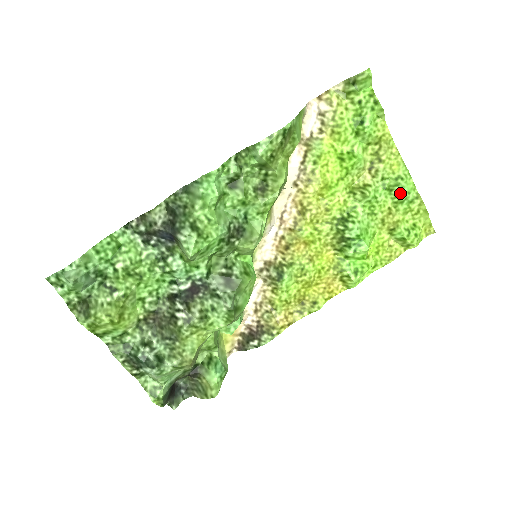
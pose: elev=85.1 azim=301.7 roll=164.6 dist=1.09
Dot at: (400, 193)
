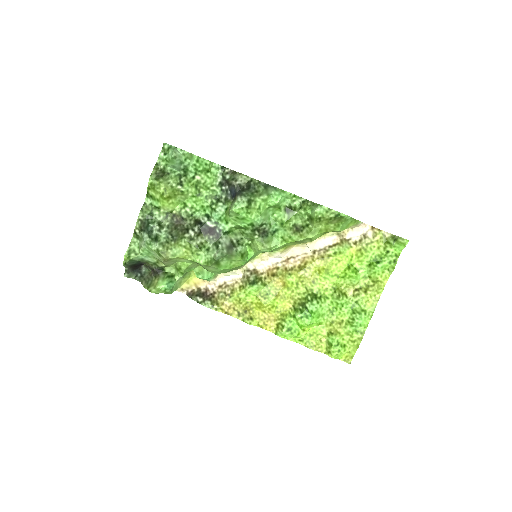
Dot at: (356, 319)
